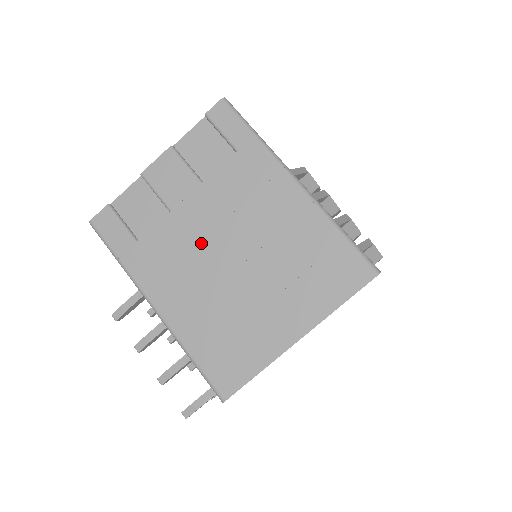
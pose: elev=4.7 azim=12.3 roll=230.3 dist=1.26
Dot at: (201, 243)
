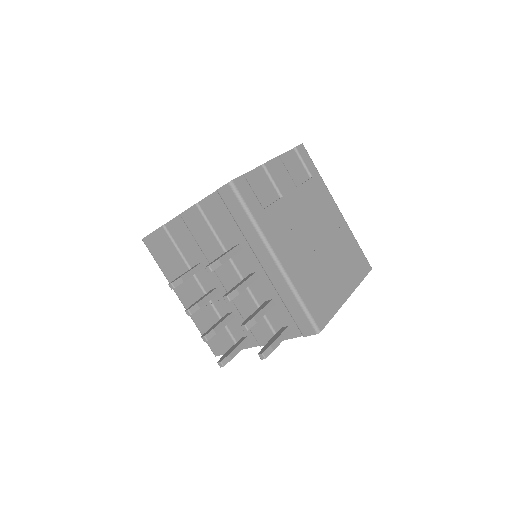
Dot at: (300, 224)
